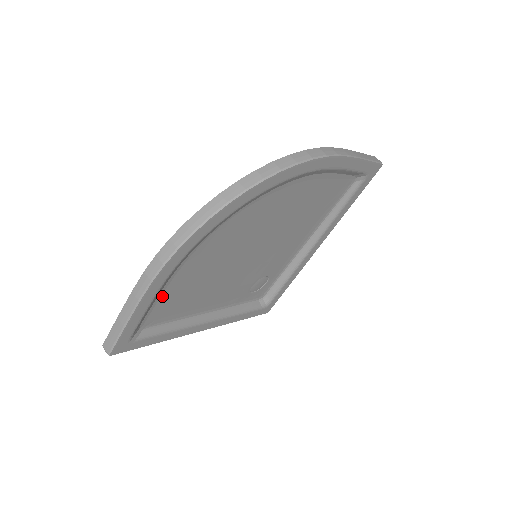
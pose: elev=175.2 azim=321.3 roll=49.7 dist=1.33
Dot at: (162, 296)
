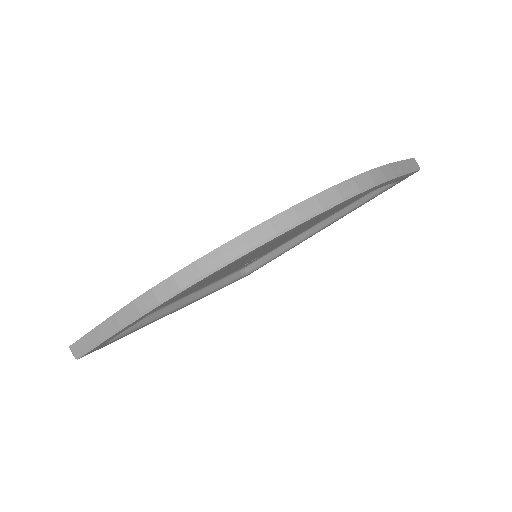
Dot at: occluded
